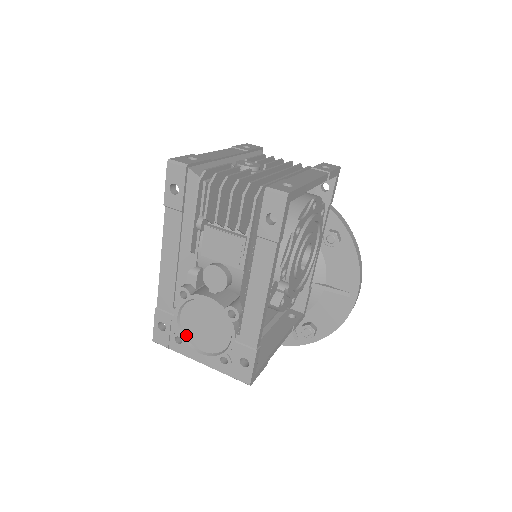
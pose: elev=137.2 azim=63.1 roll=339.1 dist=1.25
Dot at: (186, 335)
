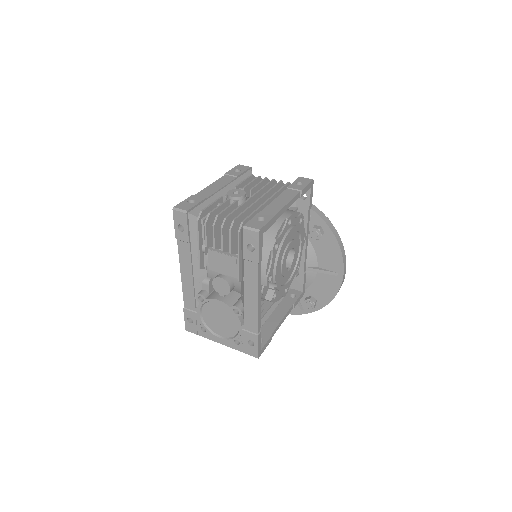
Dot at: (208, 326)
